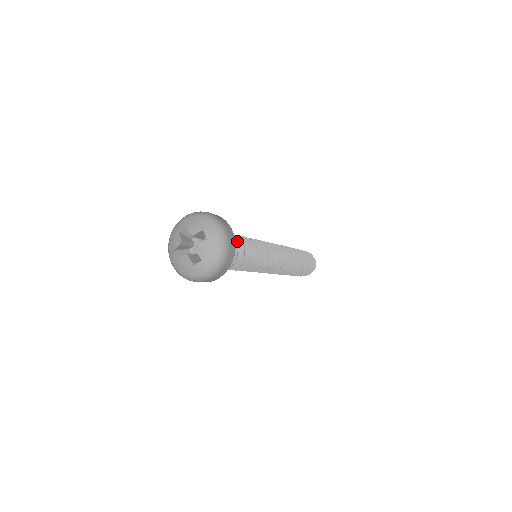
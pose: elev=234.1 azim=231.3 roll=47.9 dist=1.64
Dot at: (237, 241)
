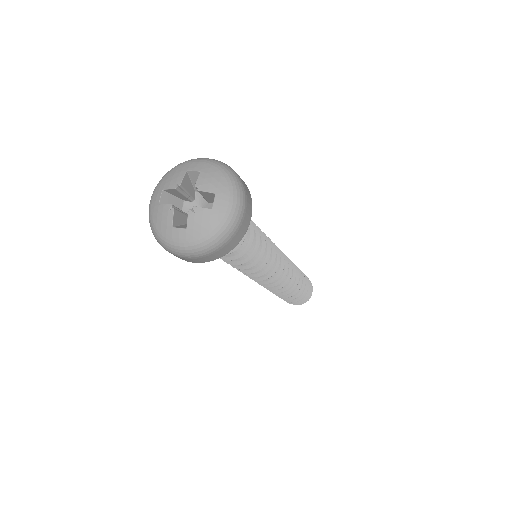
Dot at: occluded
